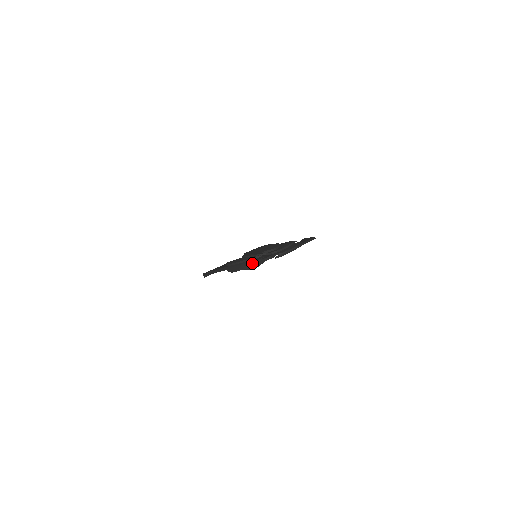
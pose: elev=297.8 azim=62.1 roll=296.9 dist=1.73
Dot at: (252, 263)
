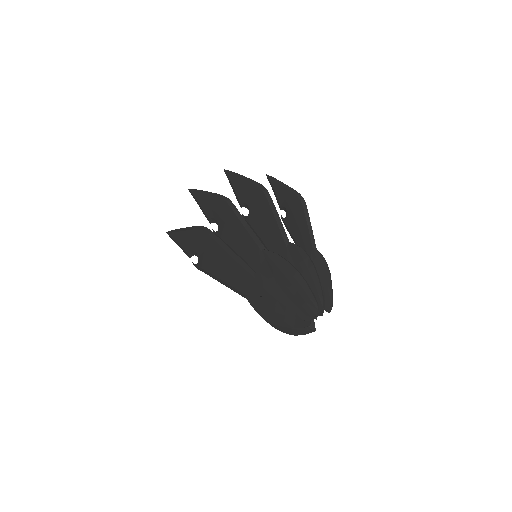
Dot at: (307, 332)
